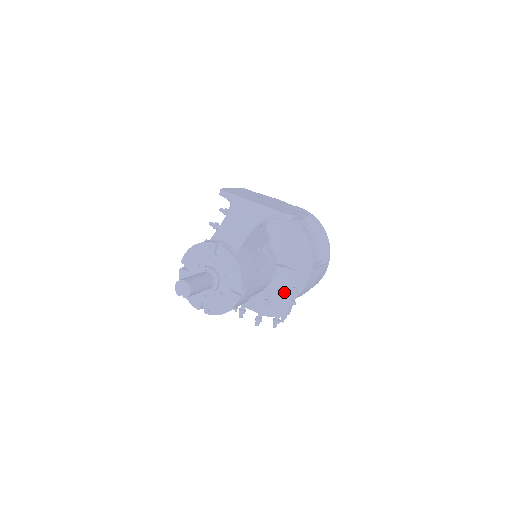
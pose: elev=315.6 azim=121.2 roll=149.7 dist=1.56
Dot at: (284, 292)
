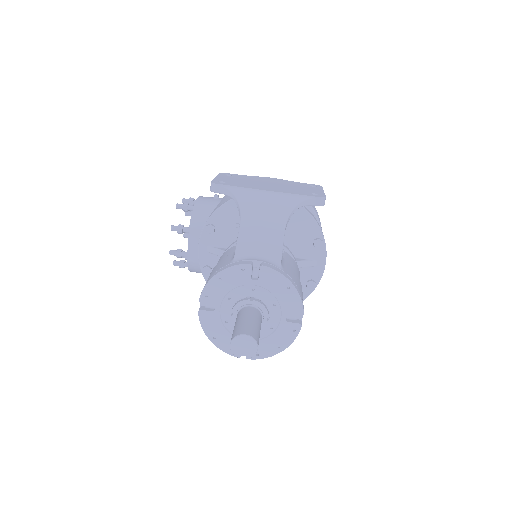
Dot at: occluded
